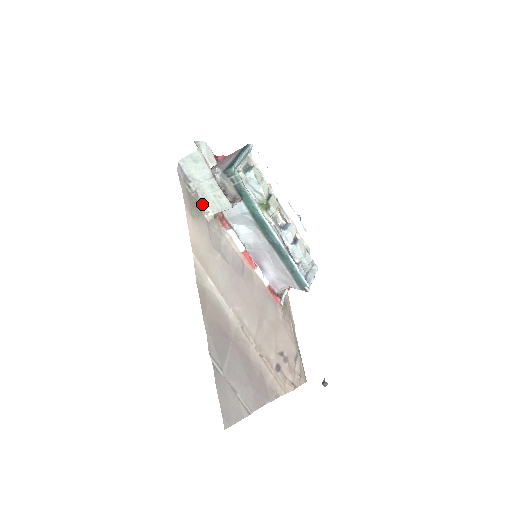
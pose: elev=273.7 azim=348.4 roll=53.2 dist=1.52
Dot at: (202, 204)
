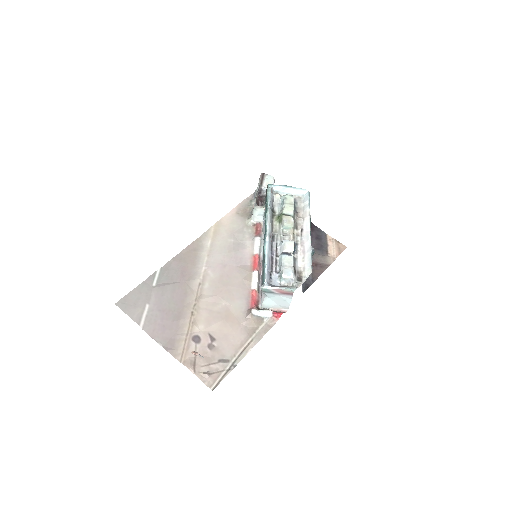
Dot at: (251, 214)
